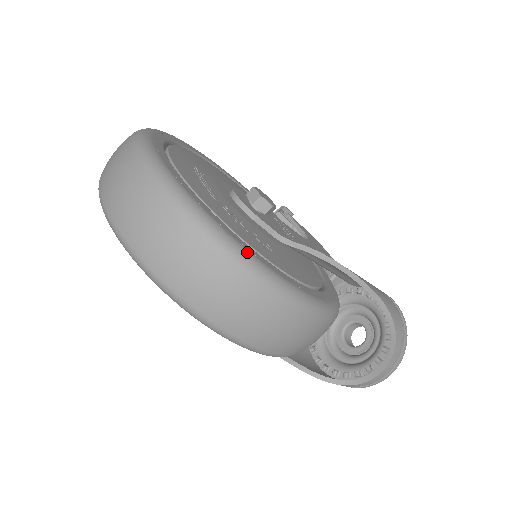
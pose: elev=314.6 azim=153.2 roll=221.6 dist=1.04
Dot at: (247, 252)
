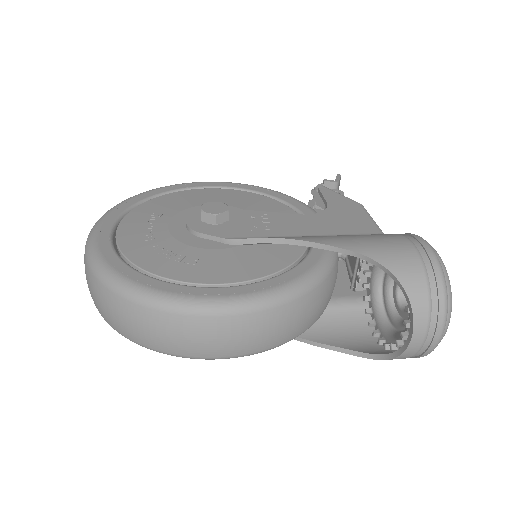
Dot at: (135, 285)
